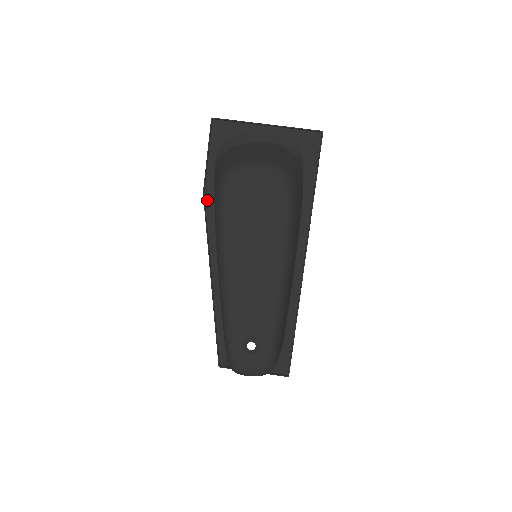
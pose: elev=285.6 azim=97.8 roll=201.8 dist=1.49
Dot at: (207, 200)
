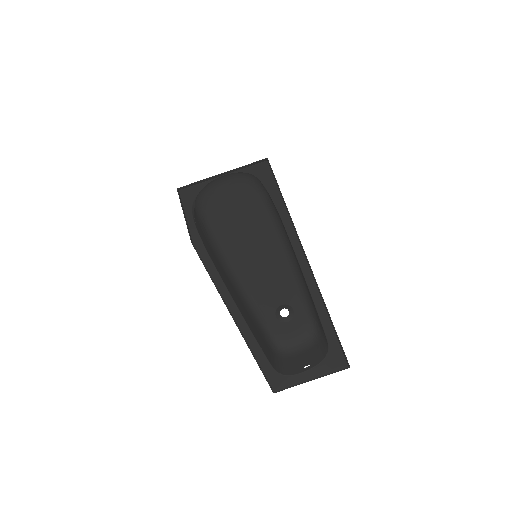
Dot at: (197, 248)
